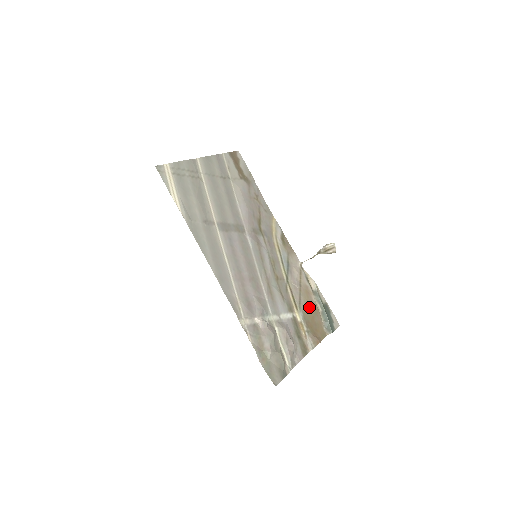
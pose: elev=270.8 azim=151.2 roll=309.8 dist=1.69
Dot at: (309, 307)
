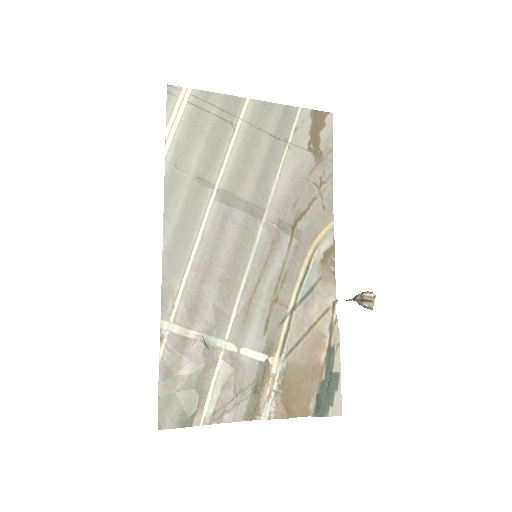
Dot at: (305, 363)
